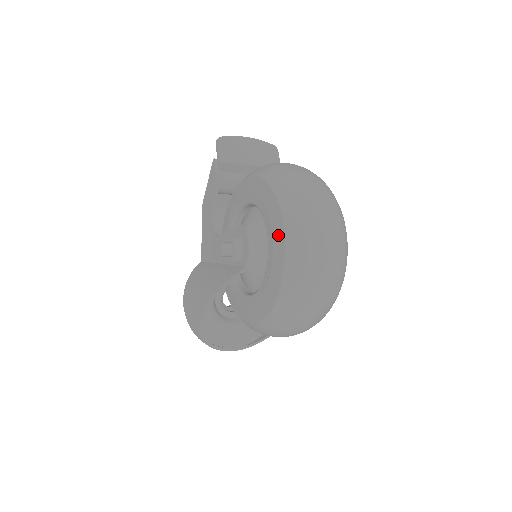
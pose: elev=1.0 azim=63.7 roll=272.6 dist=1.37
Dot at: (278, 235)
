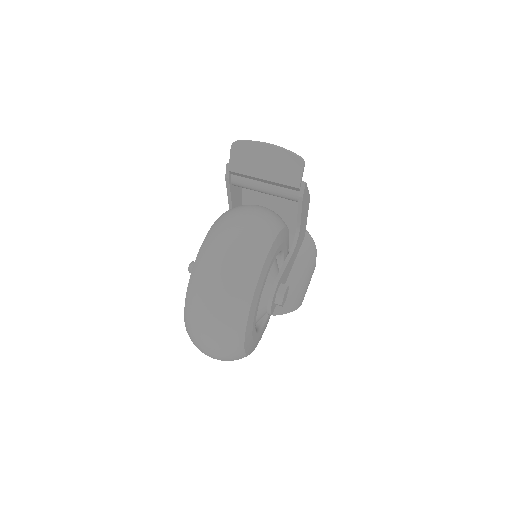
Dot at: occluded
